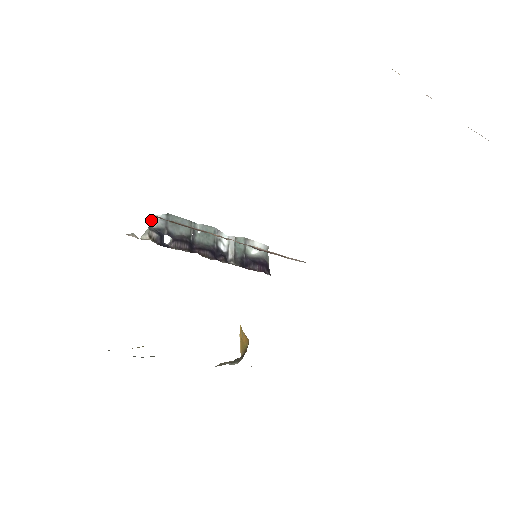
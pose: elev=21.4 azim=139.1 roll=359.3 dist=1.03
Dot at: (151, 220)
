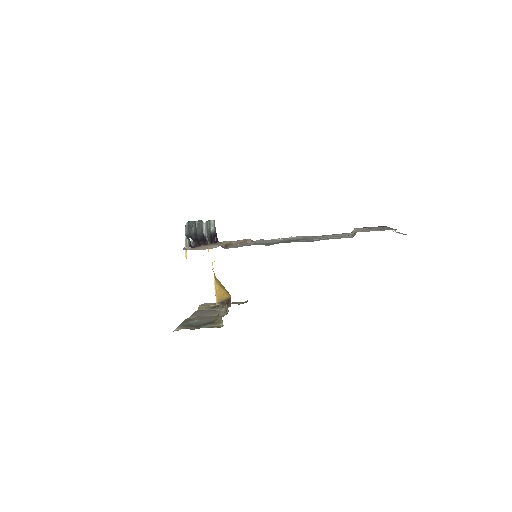
Dot at: (185, 231)
